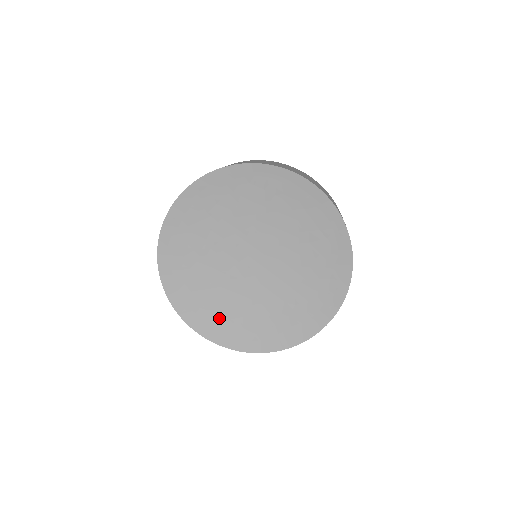
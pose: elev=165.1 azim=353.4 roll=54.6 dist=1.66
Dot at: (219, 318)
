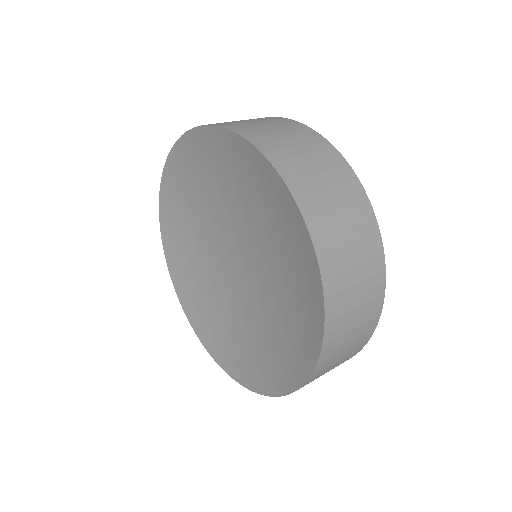
Dot at: (253, 358)
